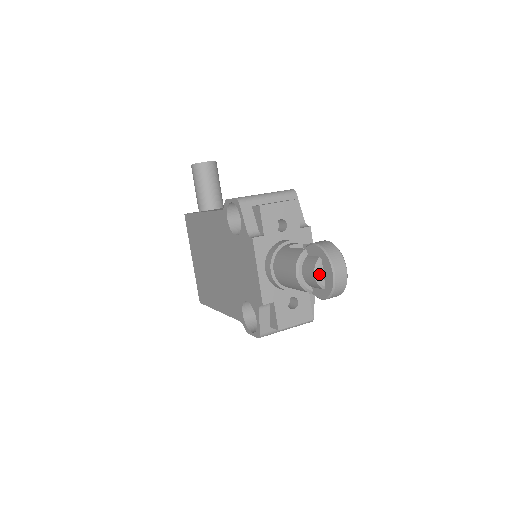
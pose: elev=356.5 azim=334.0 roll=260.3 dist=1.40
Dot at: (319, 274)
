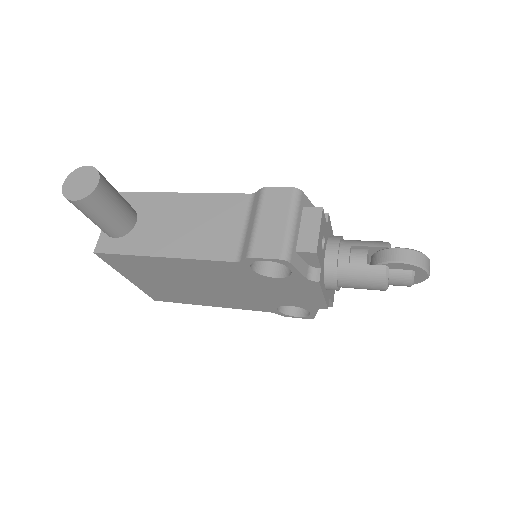
Dot at: occluded
